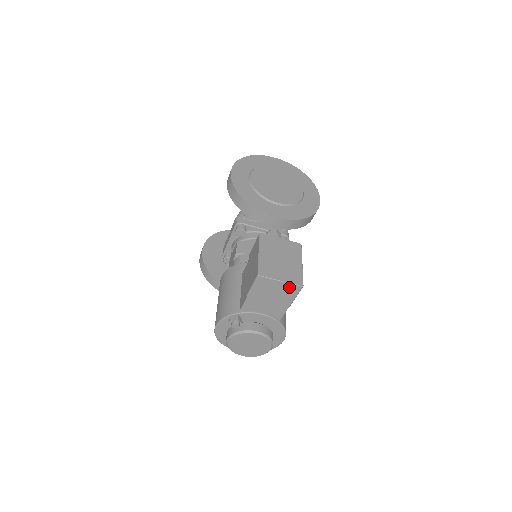
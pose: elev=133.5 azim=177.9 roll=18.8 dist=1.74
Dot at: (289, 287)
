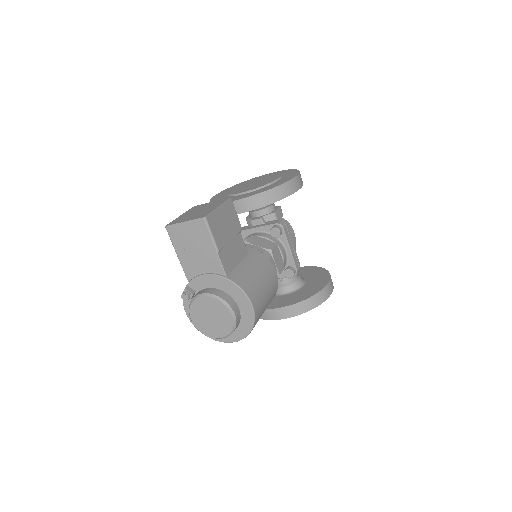
Dot at: (196, 225)
